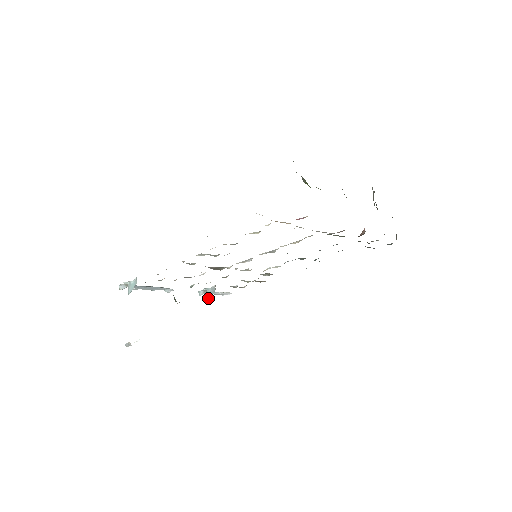
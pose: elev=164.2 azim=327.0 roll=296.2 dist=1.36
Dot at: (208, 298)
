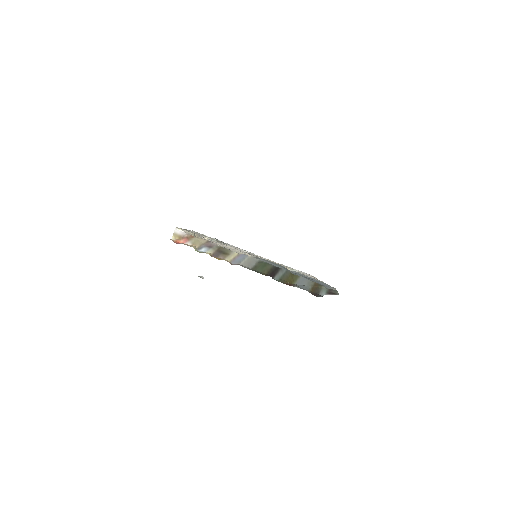
Dot at: occluded
